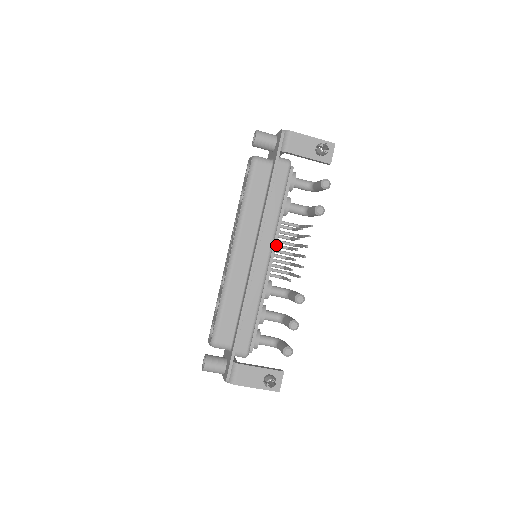
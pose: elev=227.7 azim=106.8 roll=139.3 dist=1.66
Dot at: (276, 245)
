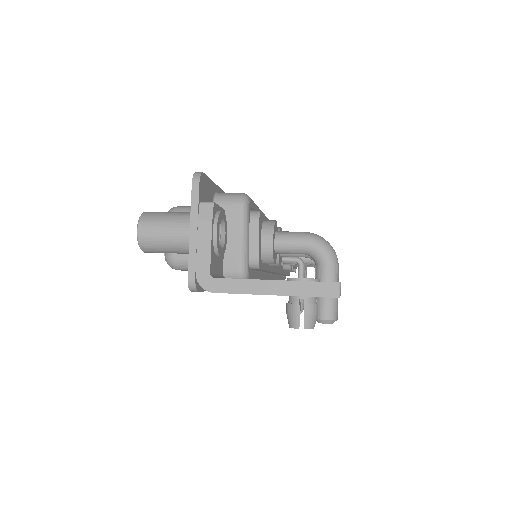
Dot at: occluded
